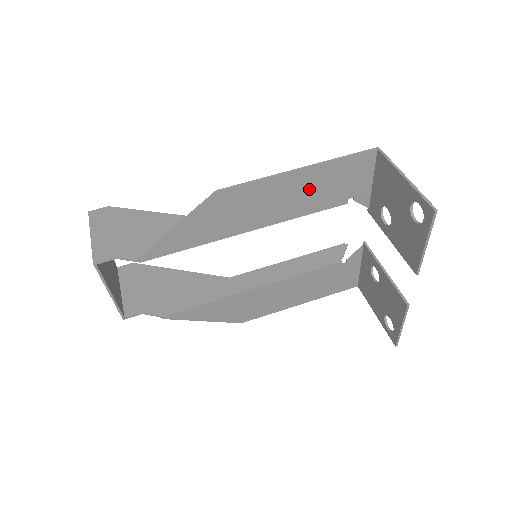
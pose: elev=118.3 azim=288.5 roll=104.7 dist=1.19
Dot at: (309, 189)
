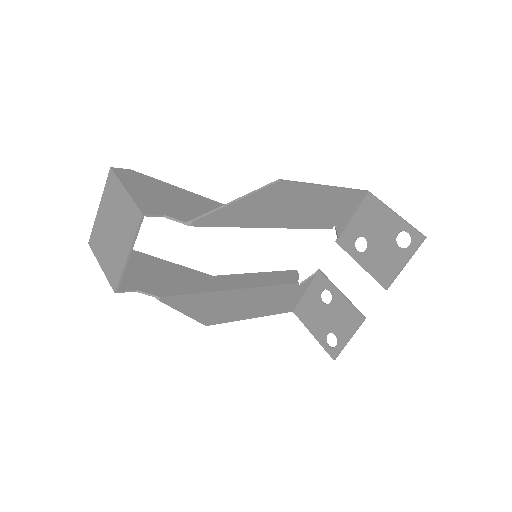
Dot at: (323, 206)
